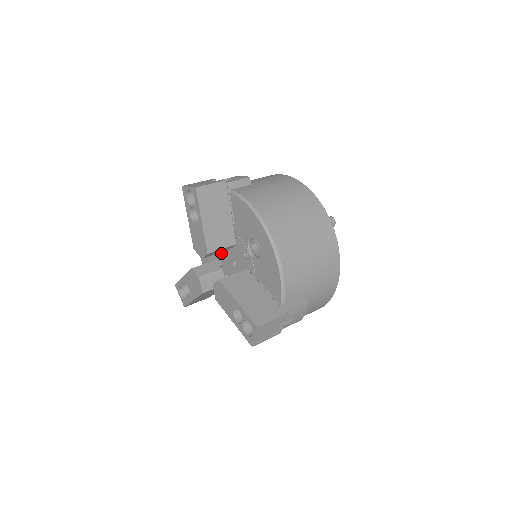
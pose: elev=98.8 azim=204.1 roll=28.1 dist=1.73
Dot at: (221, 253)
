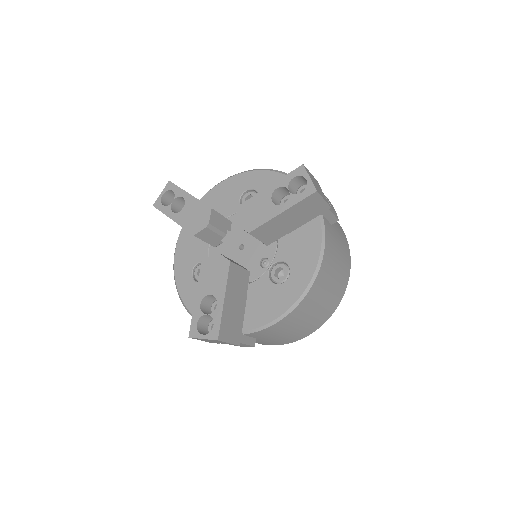
Dot at: occluded
